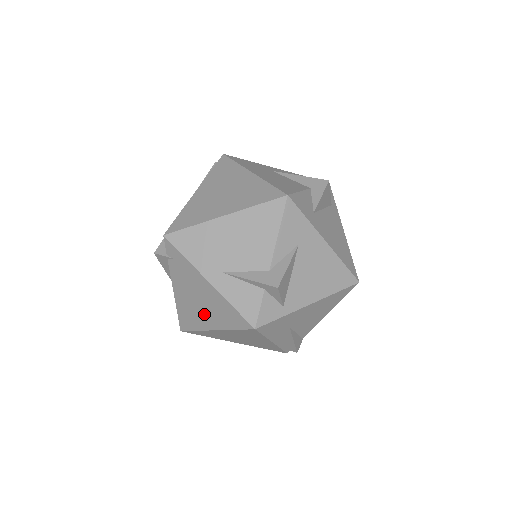
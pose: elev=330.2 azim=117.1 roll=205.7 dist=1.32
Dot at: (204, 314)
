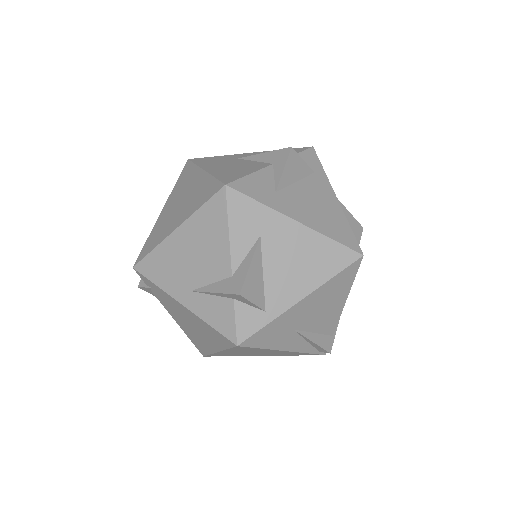
Dot at: (202, 337)
